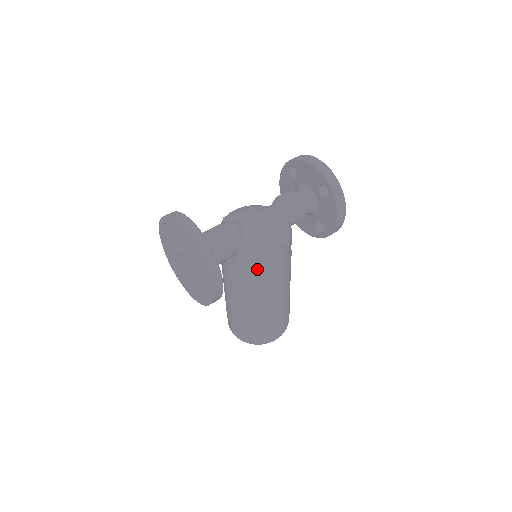
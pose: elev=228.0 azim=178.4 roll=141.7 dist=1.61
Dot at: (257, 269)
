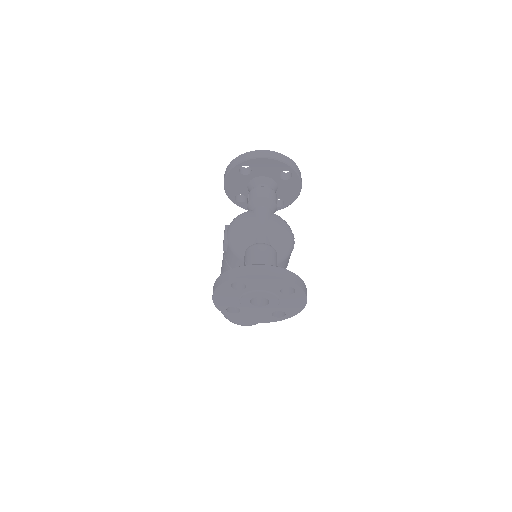
Dot at: (284, 266)
